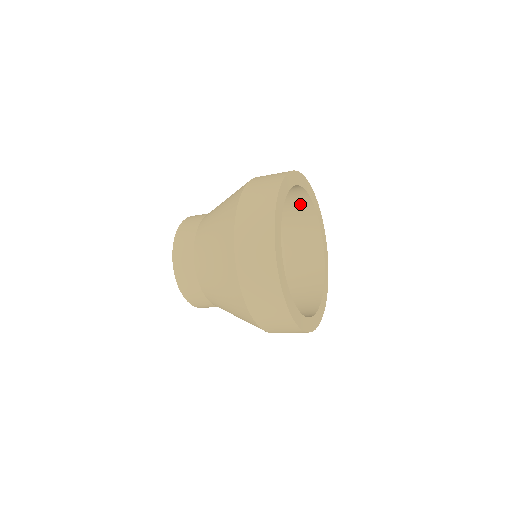
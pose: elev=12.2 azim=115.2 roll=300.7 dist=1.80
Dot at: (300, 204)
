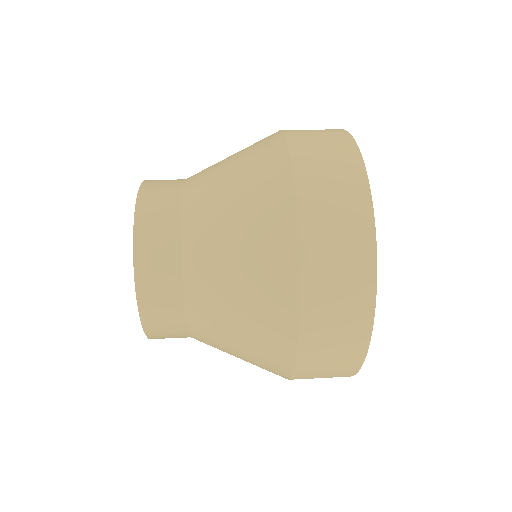
Dot at: occluded
